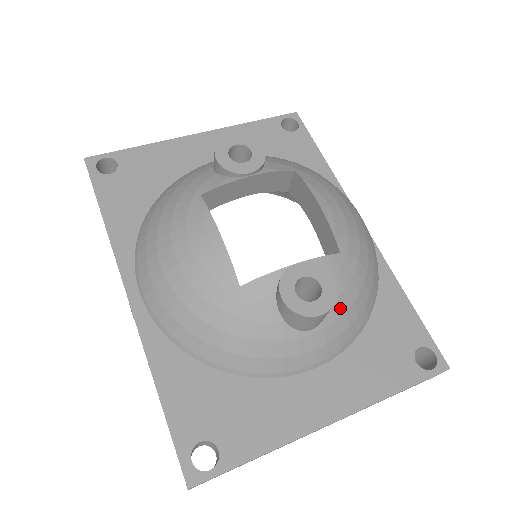
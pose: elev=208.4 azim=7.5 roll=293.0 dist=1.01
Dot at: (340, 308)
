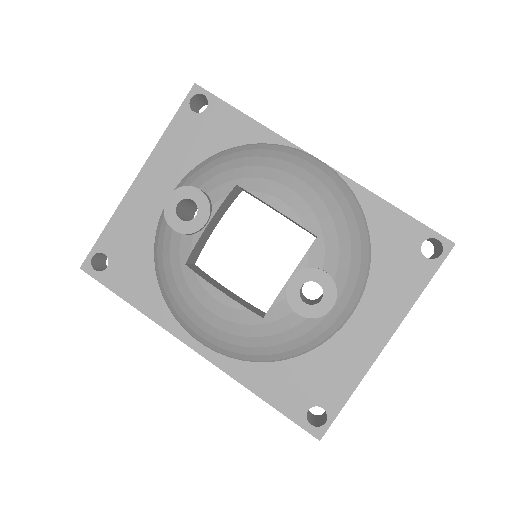
Dot at: (343, 273)
